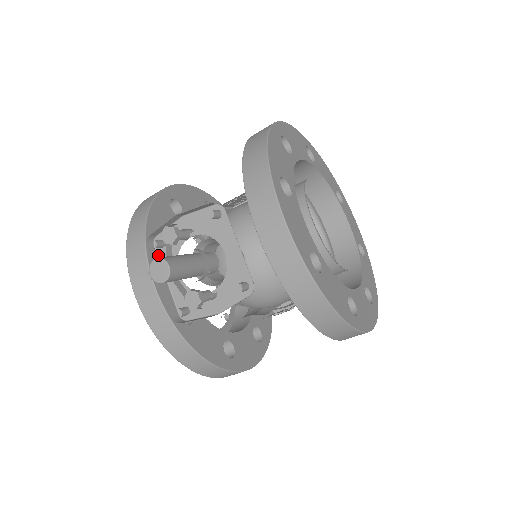
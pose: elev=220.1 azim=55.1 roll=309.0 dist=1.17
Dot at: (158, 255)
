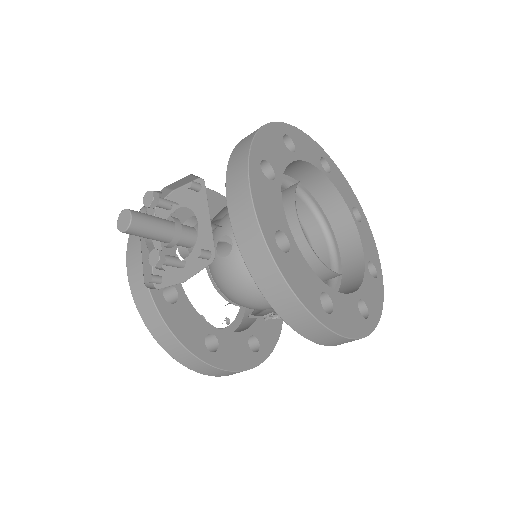
Dot at: occluded
